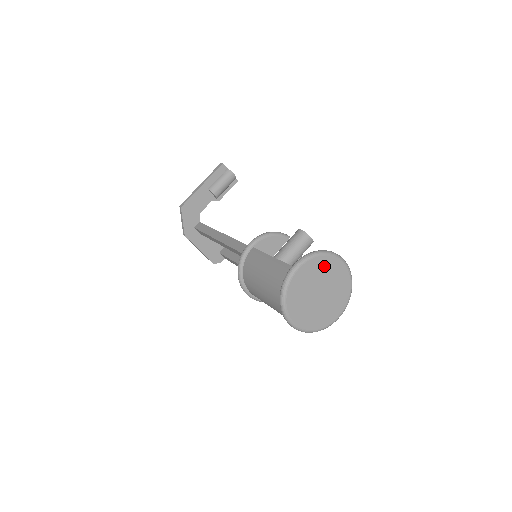
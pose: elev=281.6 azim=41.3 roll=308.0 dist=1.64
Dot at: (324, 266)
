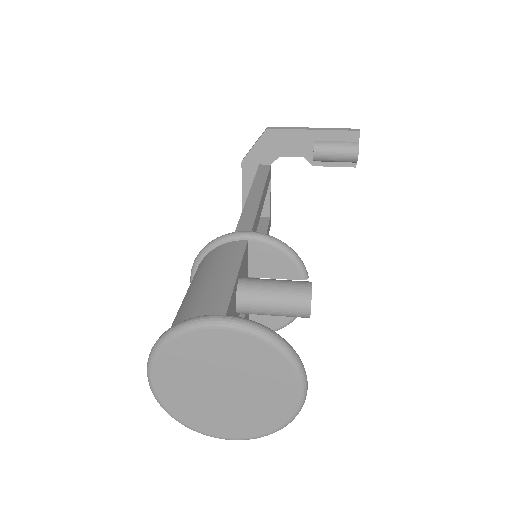
Dot at: (266, 365)
